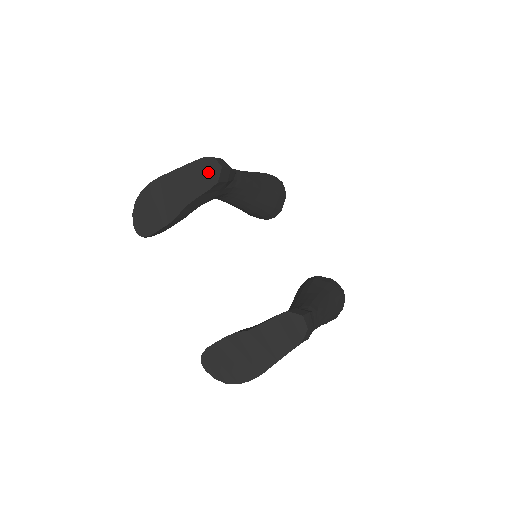
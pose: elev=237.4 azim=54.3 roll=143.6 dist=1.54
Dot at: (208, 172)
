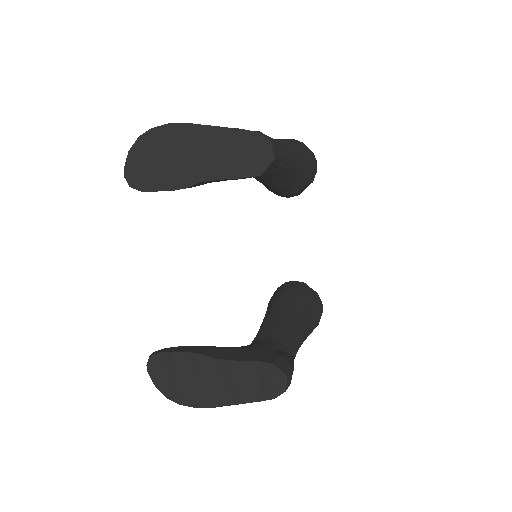
Dot at: (254, 155)
